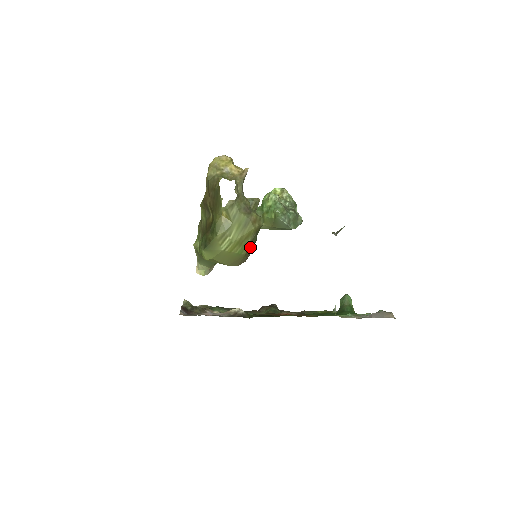
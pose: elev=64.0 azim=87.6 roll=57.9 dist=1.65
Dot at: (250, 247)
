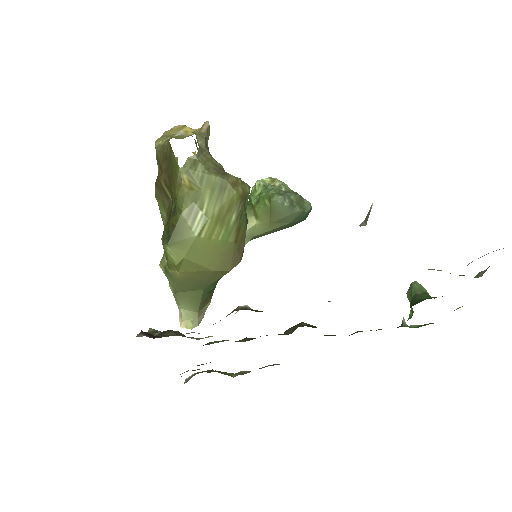
Dot at: (239, 229)
